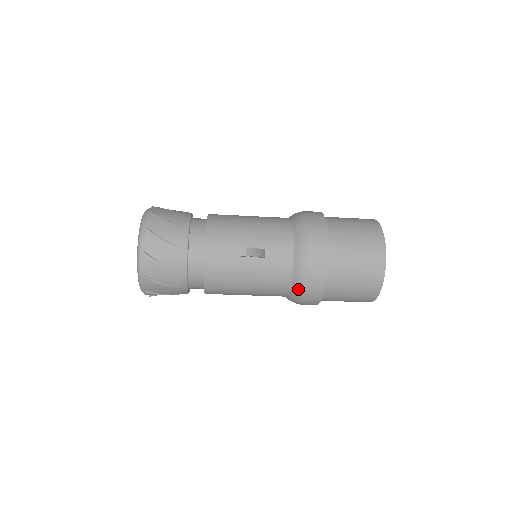
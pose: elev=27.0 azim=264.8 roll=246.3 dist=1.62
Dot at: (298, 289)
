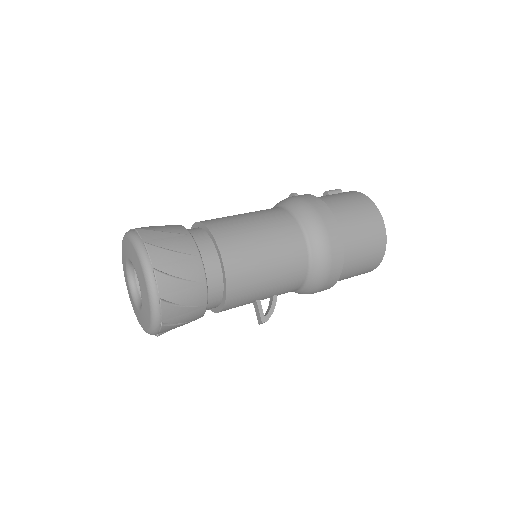
Dot at: occluded
